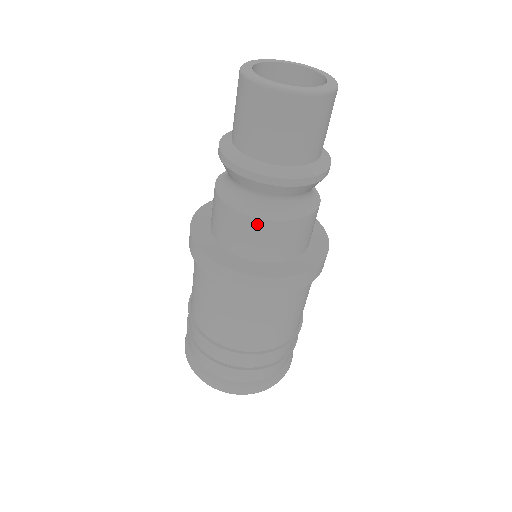
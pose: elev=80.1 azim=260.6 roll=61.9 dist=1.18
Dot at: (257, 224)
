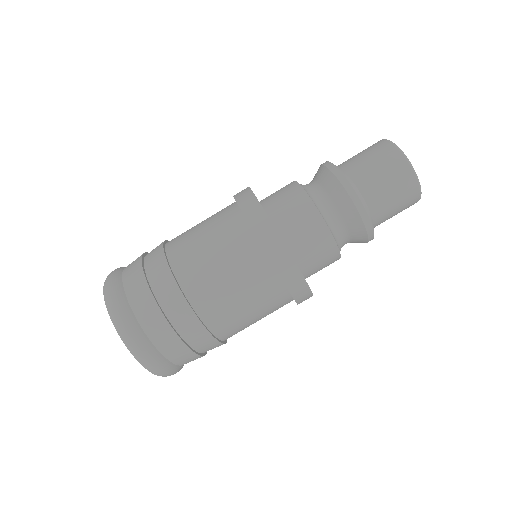
Dot at: (331, 246)
